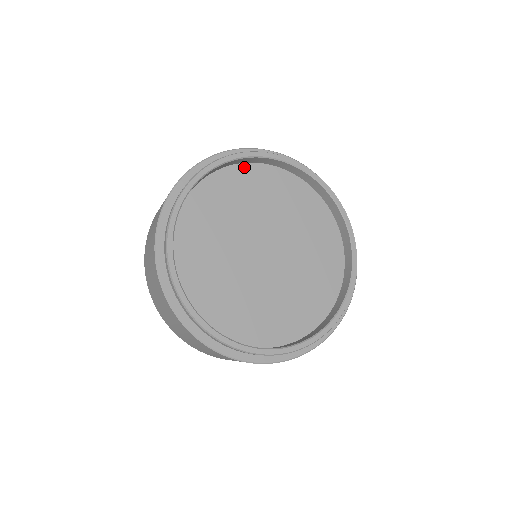
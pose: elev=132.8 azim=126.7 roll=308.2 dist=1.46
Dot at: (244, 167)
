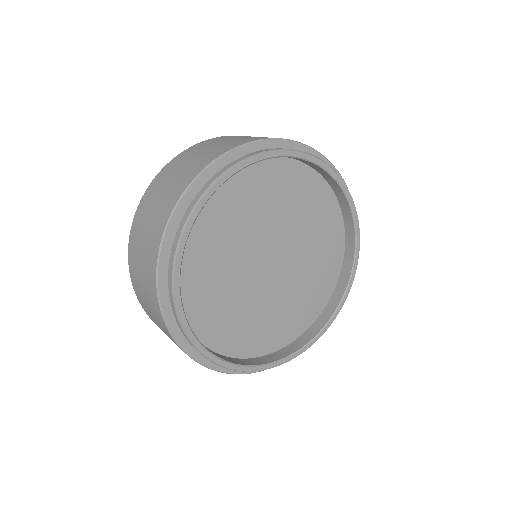
Dot at: (262, 162)
